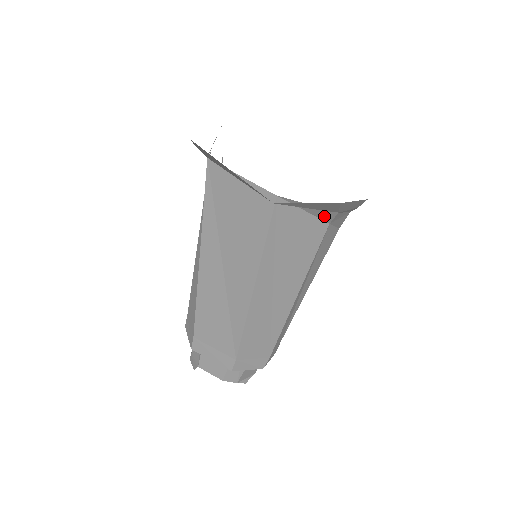
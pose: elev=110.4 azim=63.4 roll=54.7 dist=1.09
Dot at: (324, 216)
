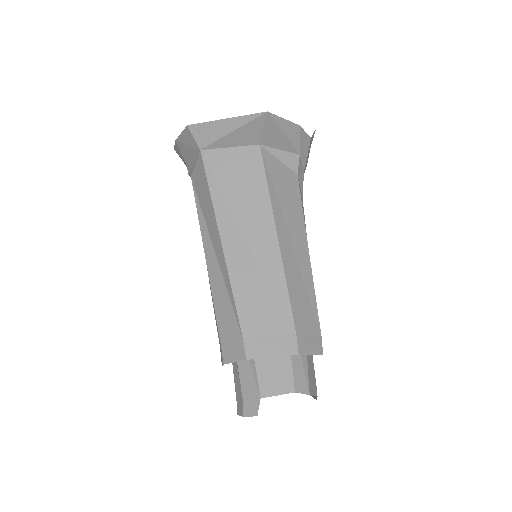
Dot at: (292, 164)
